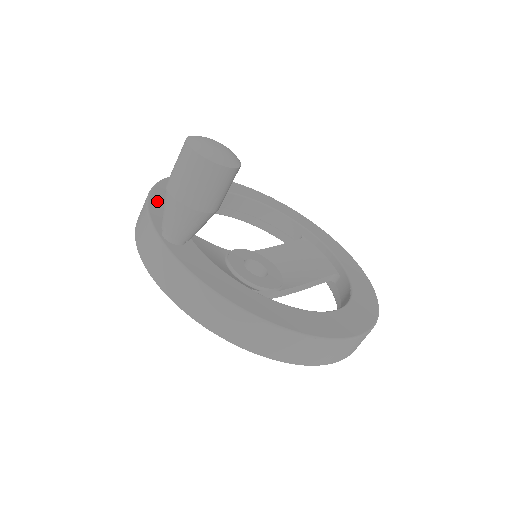
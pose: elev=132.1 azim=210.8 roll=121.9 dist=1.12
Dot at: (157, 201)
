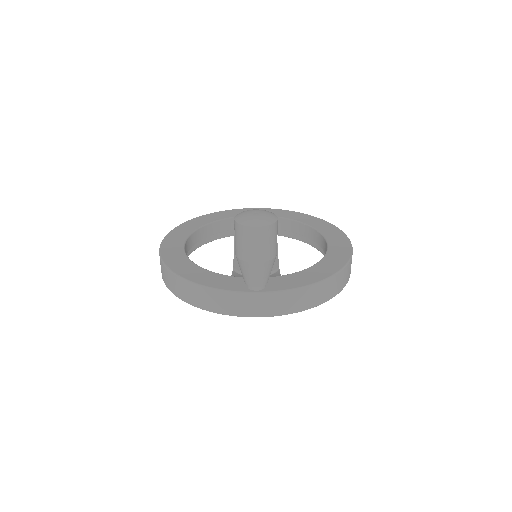
Dot at: (208, 282)
